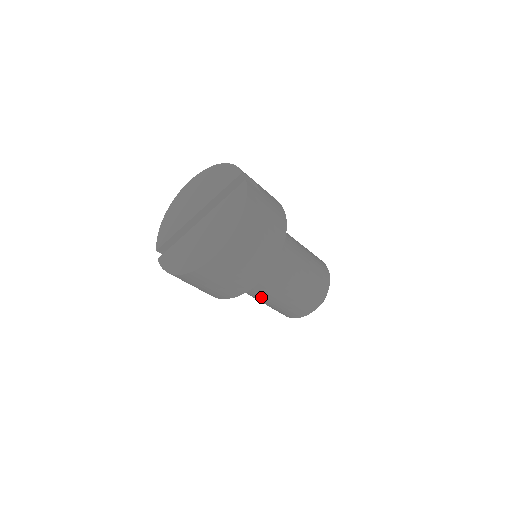
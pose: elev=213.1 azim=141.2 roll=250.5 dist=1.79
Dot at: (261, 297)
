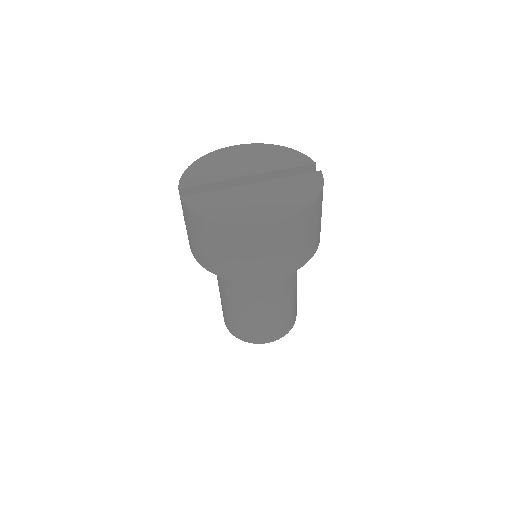
Dot at: (244, 300)
